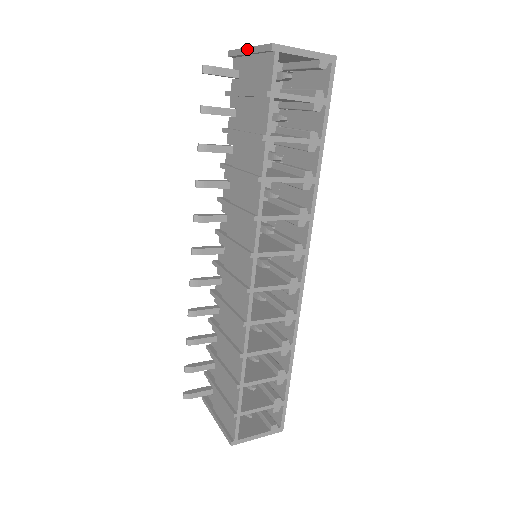
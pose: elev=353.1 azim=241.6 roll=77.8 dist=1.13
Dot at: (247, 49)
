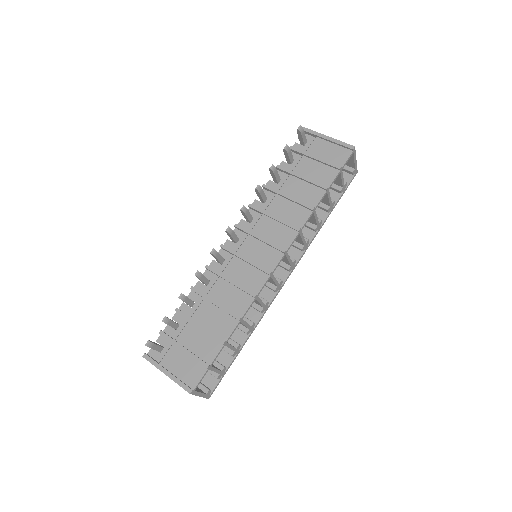
Dot at: (327, 137)
